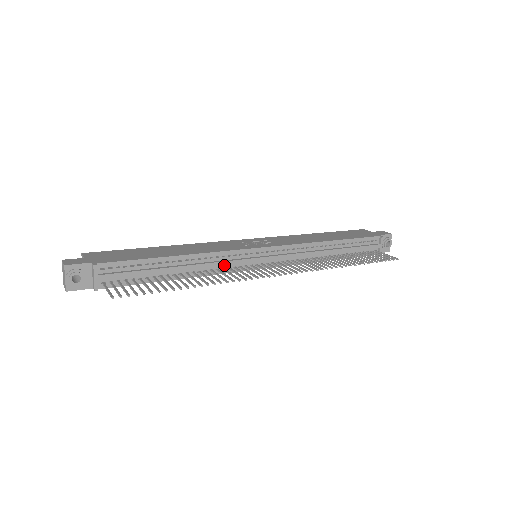
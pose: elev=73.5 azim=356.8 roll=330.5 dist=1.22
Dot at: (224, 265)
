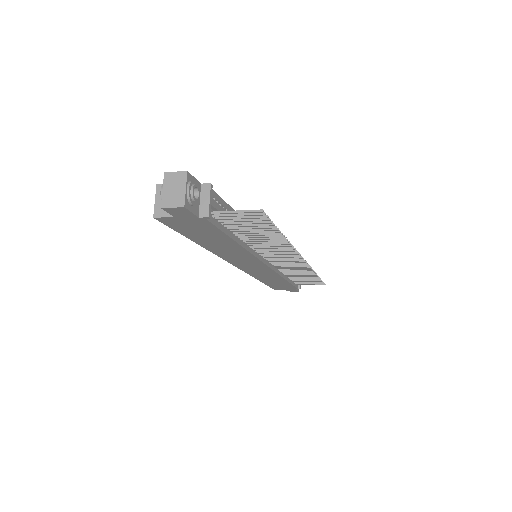
Dot at: occluded
